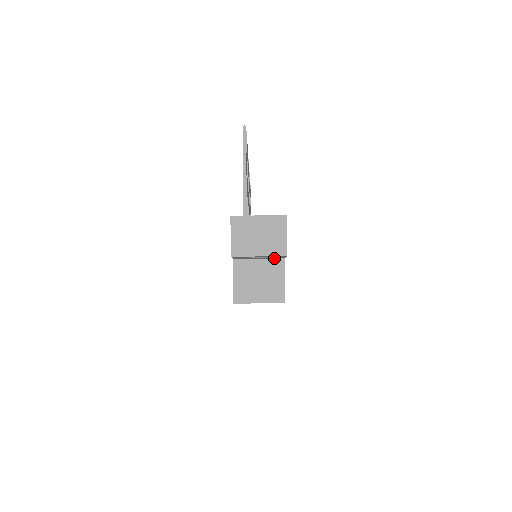
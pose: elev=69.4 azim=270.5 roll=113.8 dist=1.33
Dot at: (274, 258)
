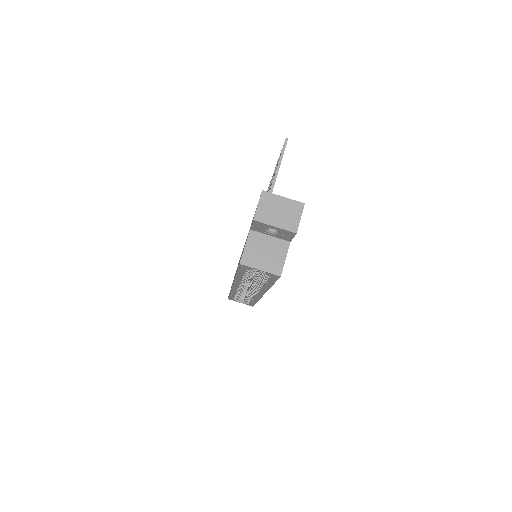
Dot at: (282, 239)
